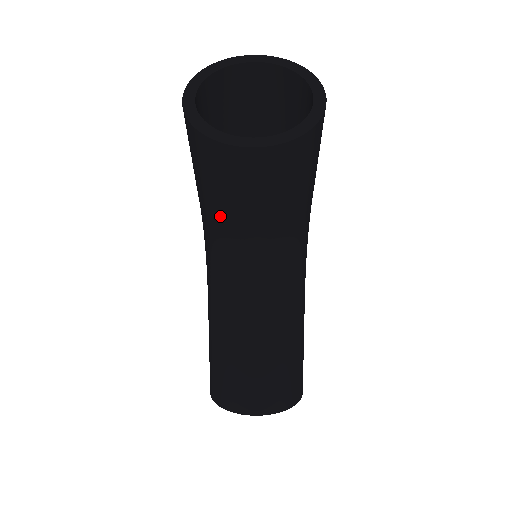
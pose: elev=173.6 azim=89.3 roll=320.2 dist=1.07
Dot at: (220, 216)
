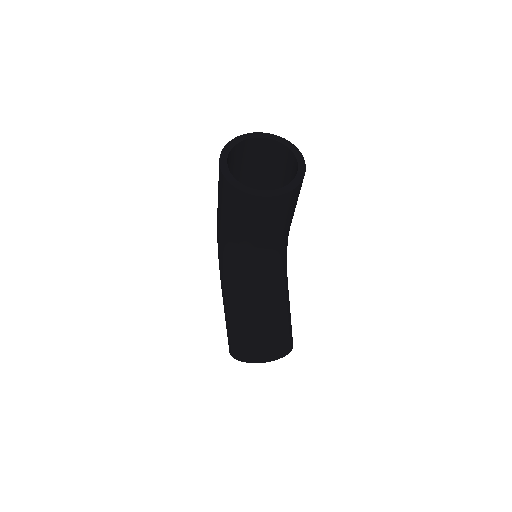
Dot at: (242, 235)
